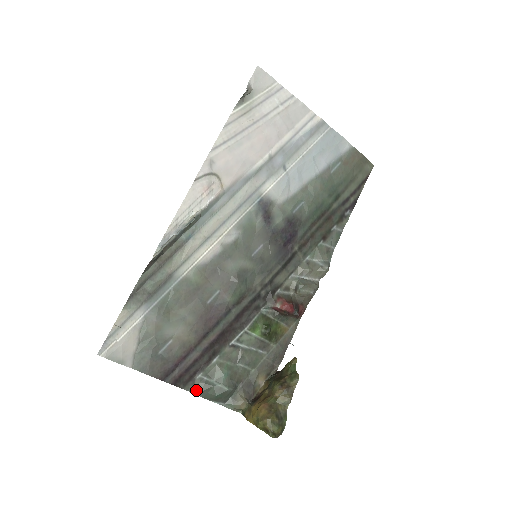
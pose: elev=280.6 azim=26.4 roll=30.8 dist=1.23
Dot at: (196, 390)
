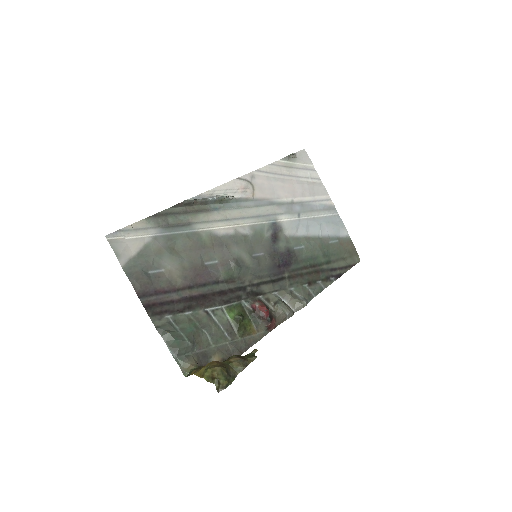
Dot at: (159, 326)
